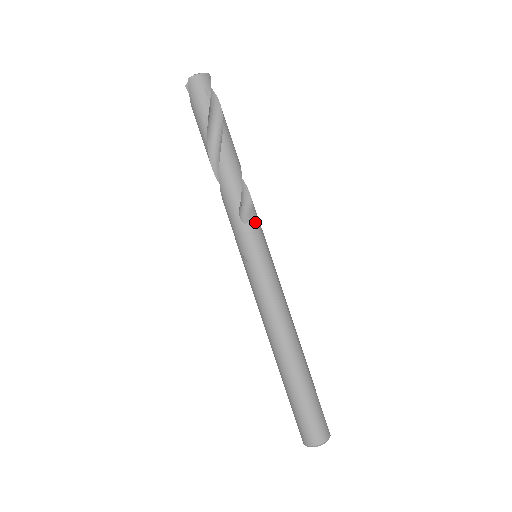
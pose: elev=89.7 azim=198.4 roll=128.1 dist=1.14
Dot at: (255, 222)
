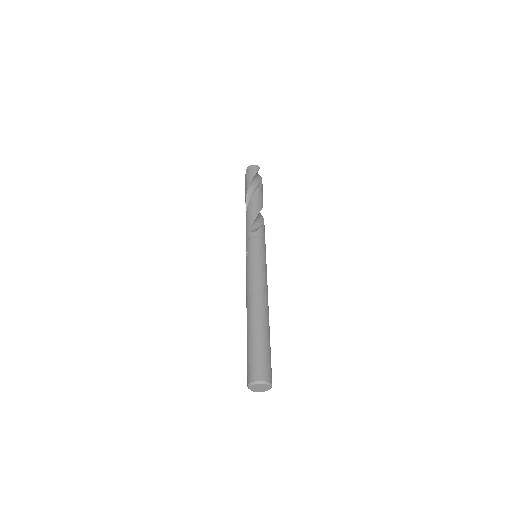
Dot at: (260, 233)
